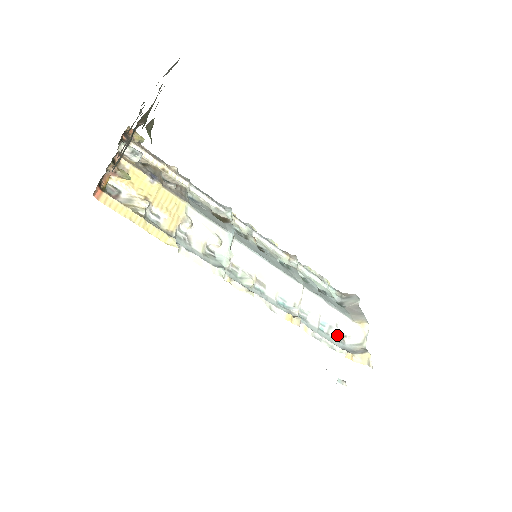
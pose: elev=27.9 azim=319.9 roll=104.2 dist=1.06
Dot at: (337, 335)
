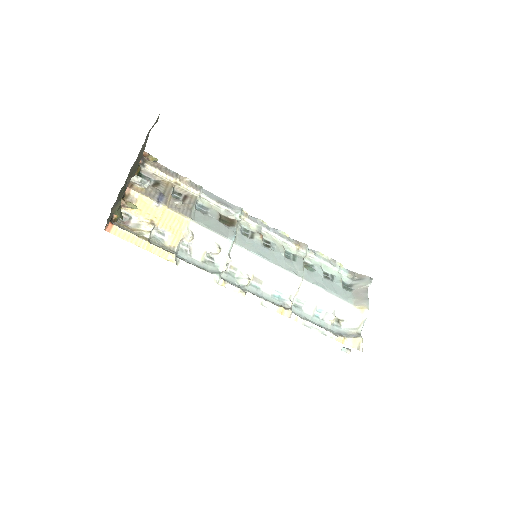
Dot at: (333, 320)
